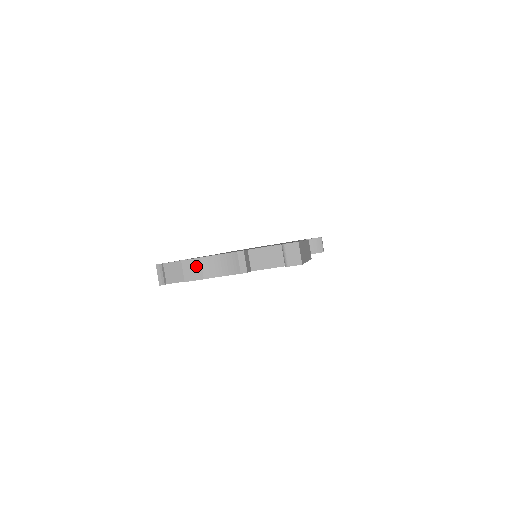
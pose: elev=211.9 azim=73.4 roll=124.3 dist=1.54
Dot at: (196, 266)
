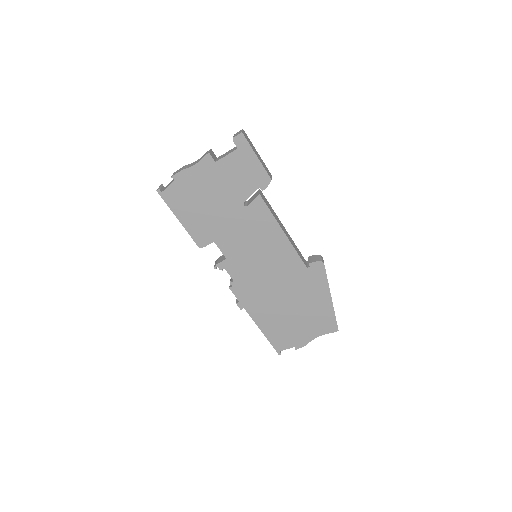
Dot at: (181, 169)
